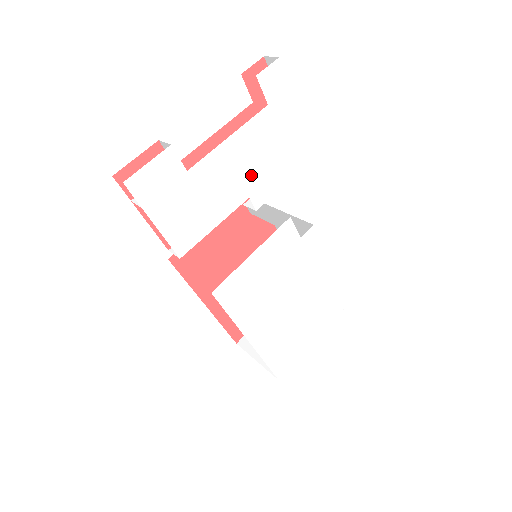
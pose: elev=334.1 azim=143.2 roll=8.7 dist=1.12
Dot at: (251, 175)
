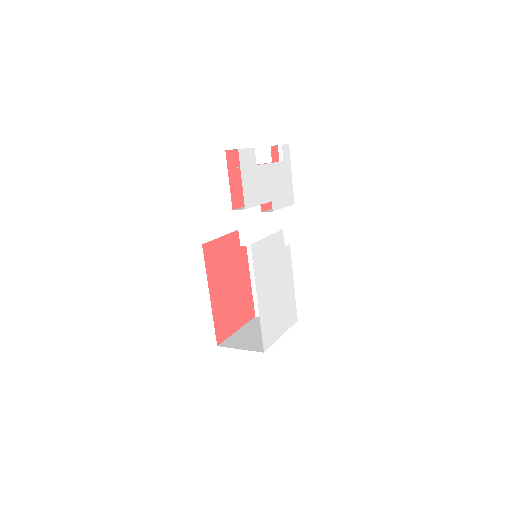
Dot at: (274, 190)
